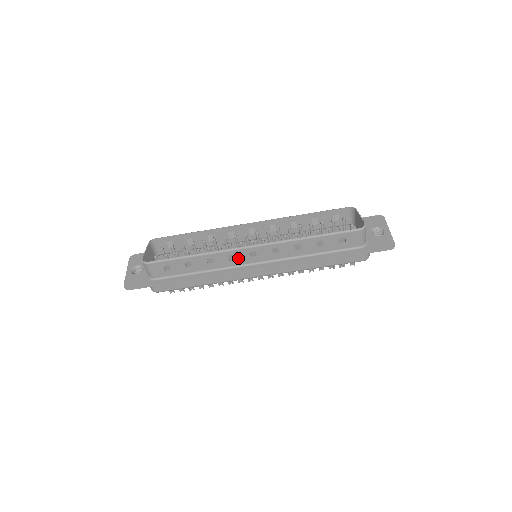
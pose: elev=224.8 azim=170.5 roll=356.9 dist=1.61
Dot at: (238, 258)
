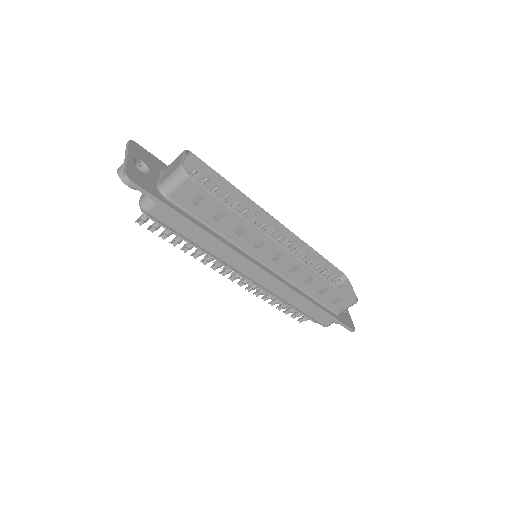
Dot at: (263, 249)
